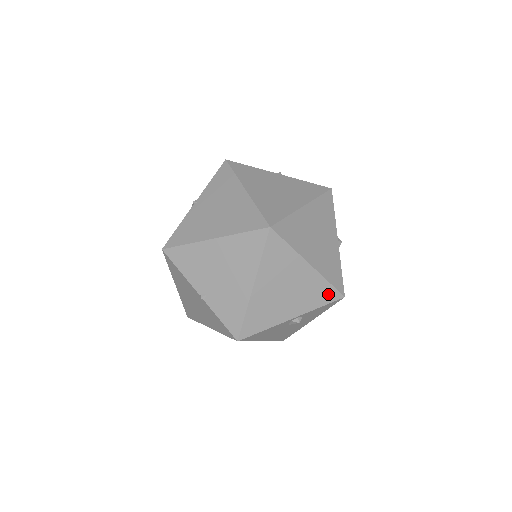
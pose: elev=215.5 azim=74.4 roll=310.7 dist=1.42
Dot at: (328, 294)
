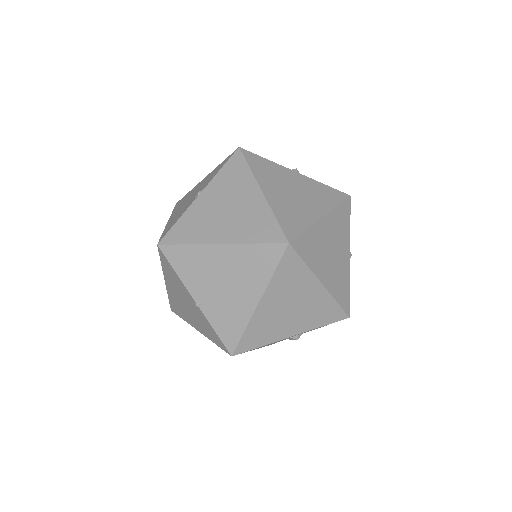
Dot at: (333, 314)
